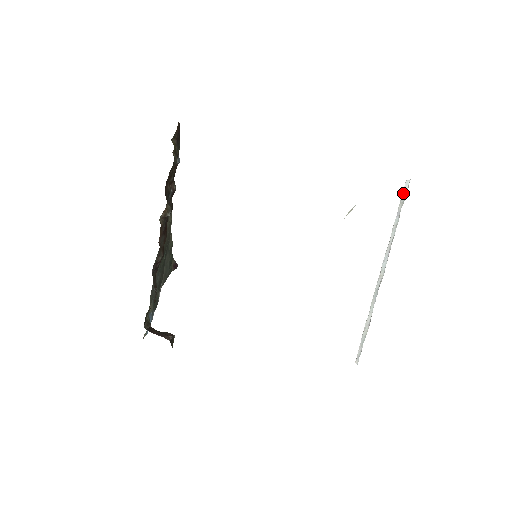
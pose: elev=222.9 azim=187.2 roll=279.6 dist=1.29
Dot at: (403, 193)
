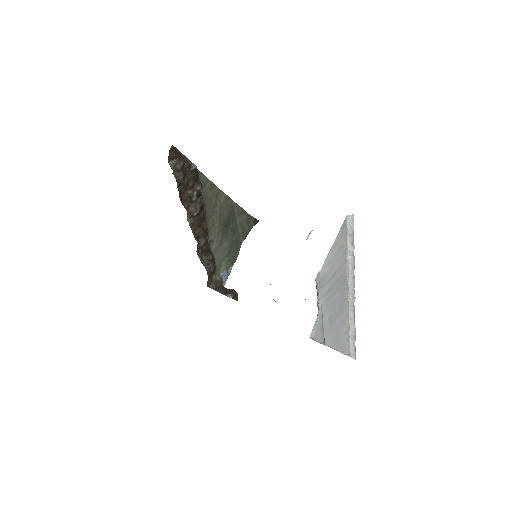
Dot at: (348, 227)
